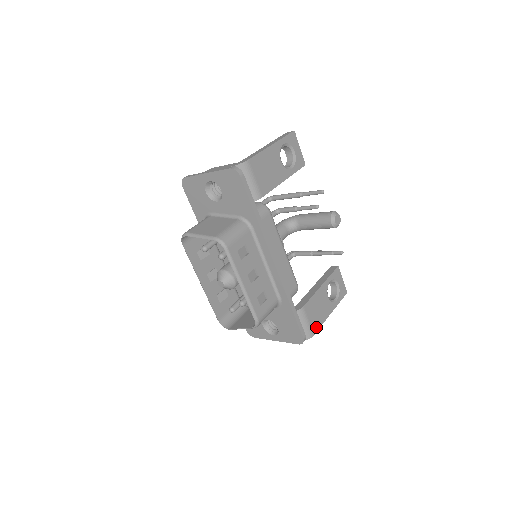
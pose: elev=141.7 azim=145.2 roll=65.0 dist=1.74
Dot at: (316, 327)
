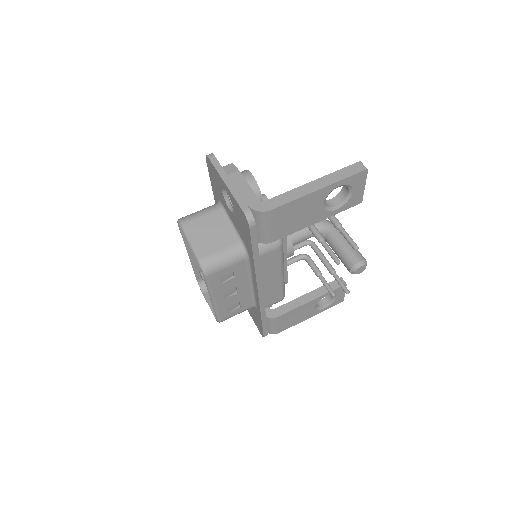
Dot at: (285, 328)
